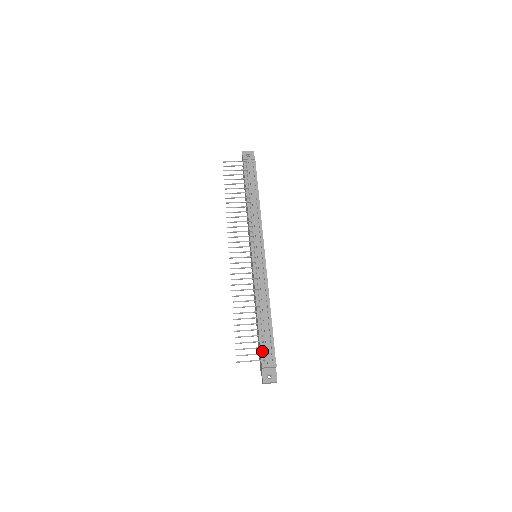
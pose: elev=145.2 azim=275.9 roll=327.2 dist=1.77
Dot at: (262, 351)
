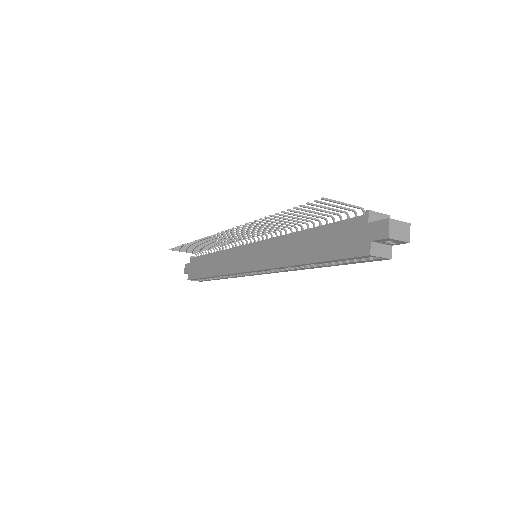
Dot at: (349, 219)
